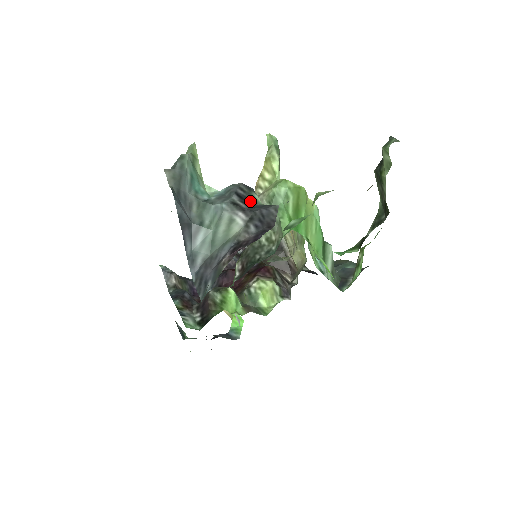
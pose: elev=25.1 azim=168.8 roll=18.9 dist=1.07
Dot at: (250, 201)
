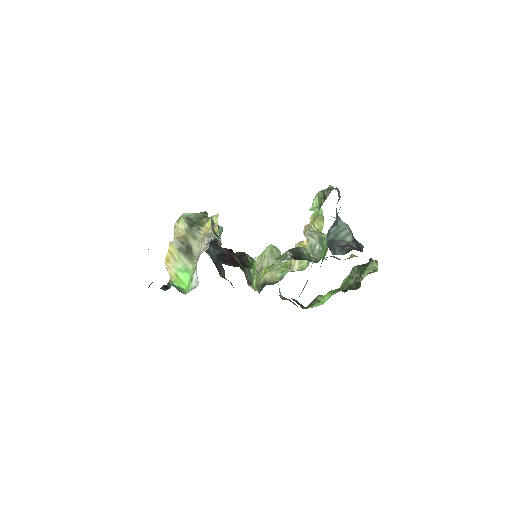
Dot at: occluded
